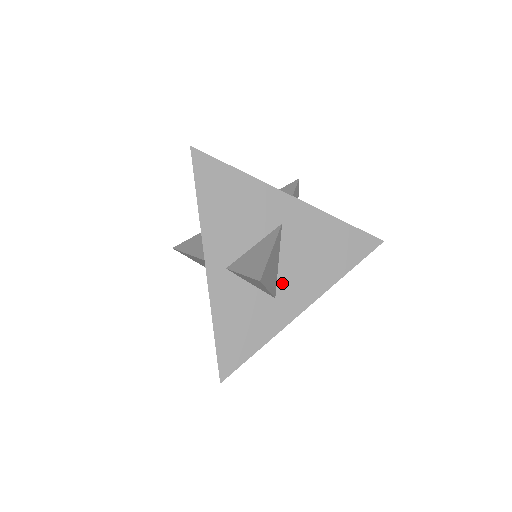
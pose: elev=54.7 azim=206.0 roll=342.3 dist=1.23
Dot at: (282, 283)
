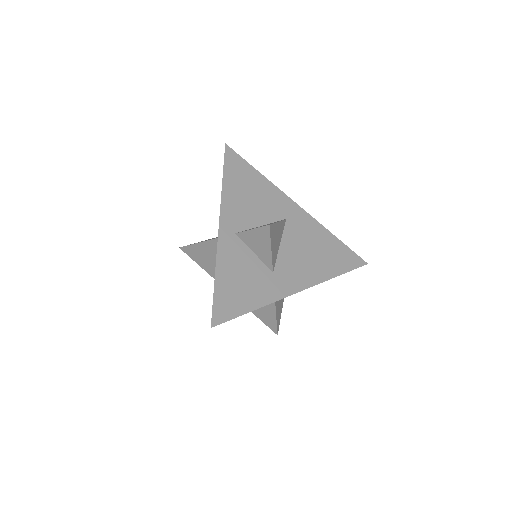
Dot at: (280, 263)
